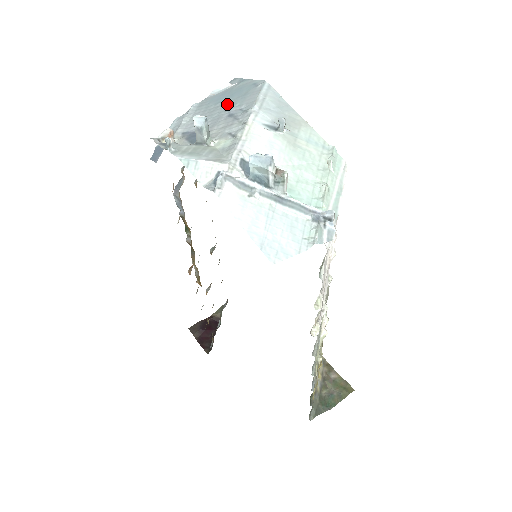
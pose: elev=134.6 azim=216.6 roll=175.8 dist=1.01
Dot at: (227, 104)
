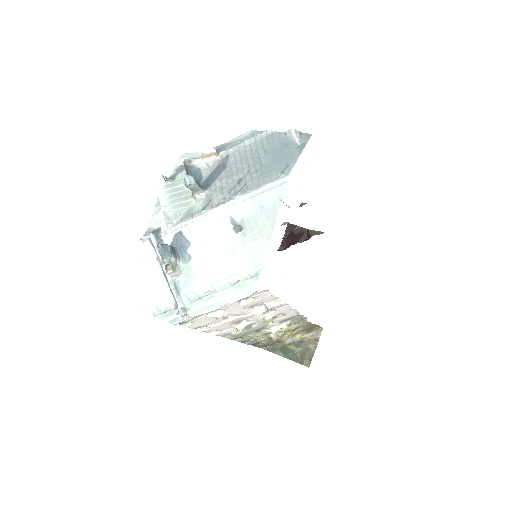
Dot at: (259, 164)
